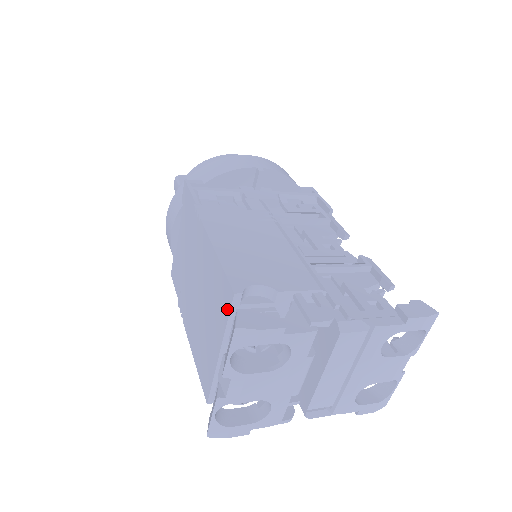
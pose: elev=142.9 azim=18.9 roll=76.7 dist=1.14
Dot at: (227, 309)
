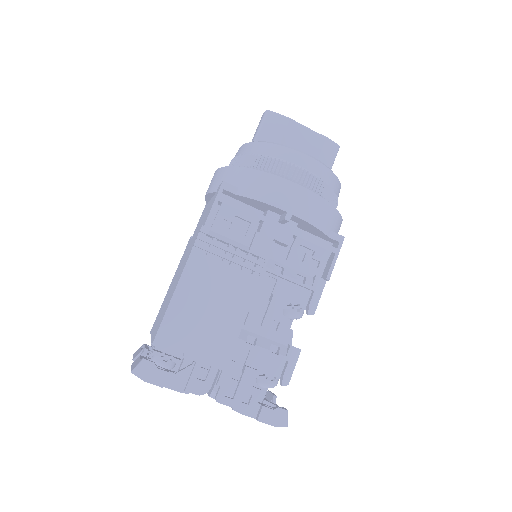
Dot at: (153, 338)
